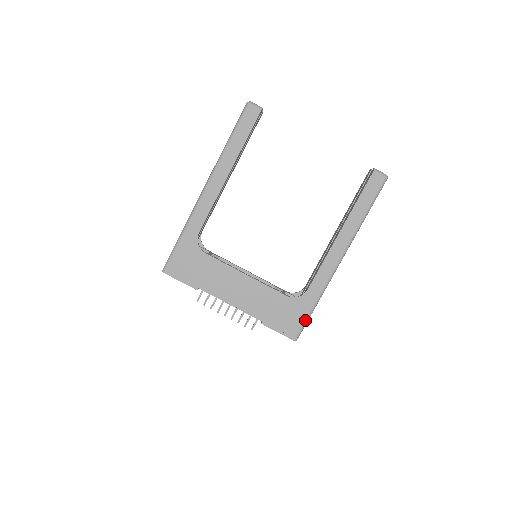
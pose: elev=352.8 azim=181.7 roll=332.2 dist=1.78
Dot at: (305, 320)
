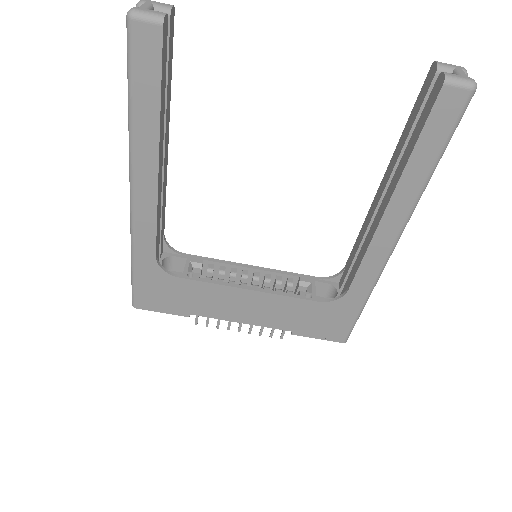
Dot at: (353, 321)
